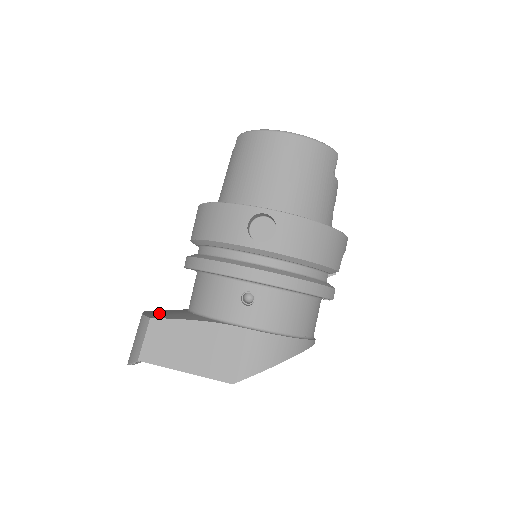
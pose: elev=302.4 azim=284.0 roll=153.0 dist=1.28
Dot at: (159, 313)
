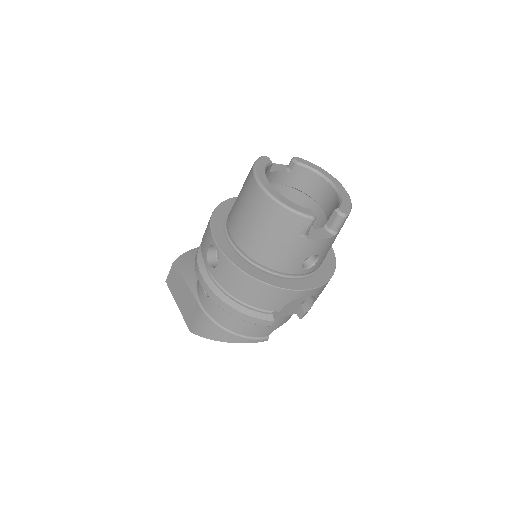
Dot at: (189, 259)
